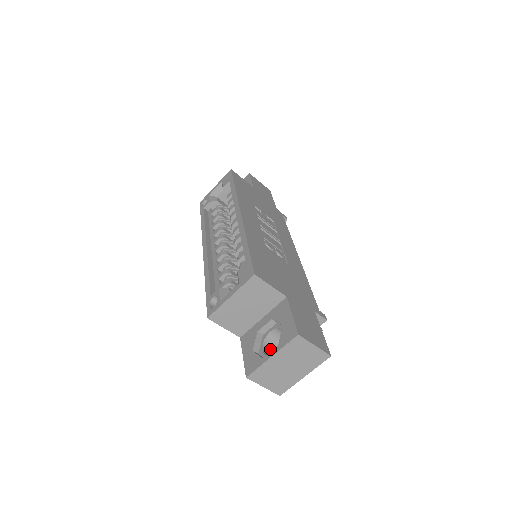
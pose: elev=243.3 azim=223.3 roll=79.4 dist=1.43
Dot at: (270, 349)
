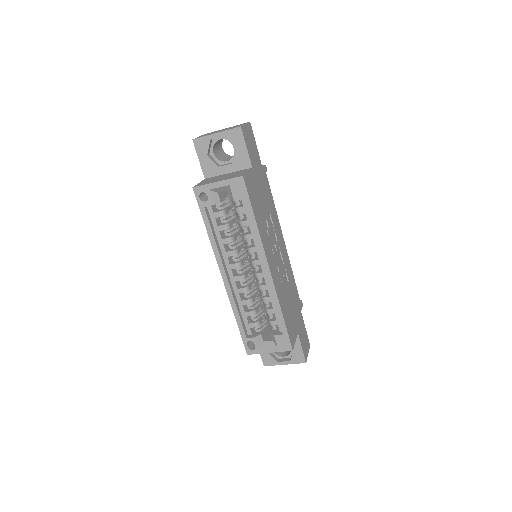
Dot at: occluded
